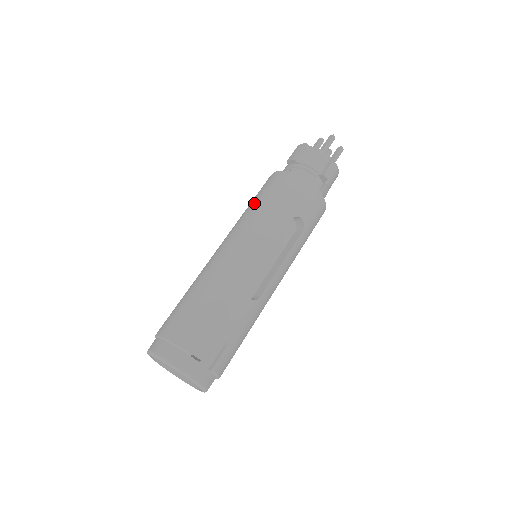
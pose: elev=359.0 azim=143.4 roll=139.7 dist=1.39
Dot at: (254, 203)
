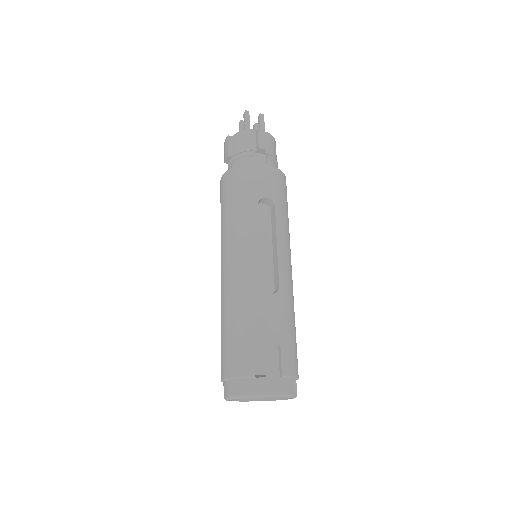
Dot at: (221, 216)
